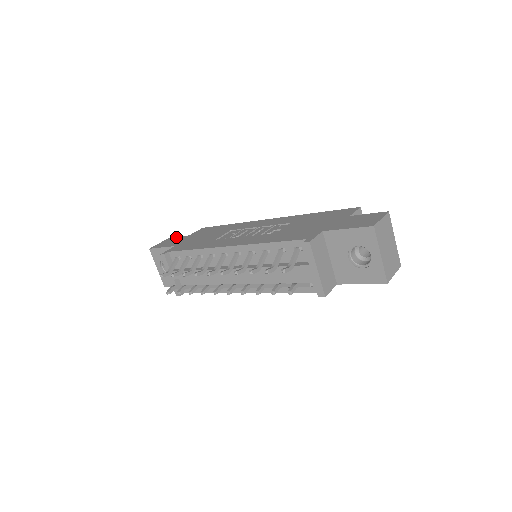
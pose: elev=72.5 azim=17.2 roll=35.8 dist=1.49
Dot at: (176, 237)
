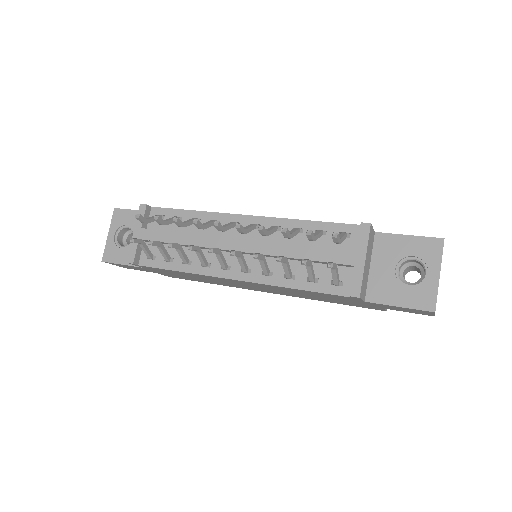
Dot at: occluded
